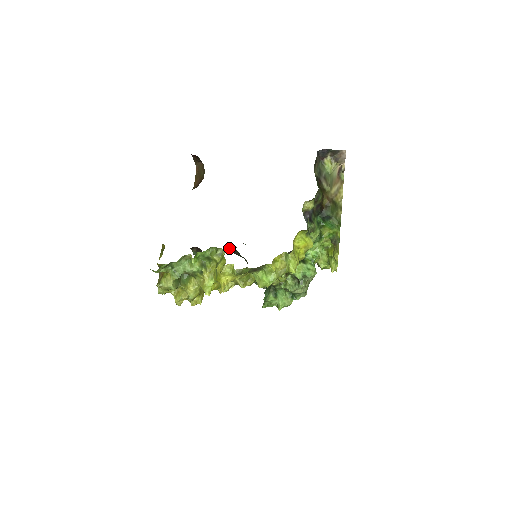
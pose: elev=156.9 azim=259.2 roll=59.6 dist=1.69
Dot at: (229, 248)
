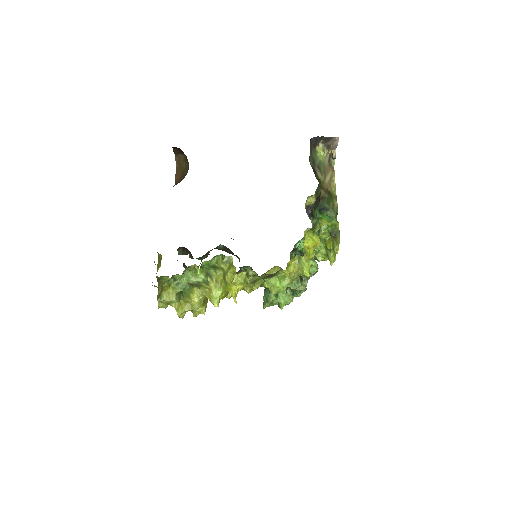
Dot at: (220, 247)
